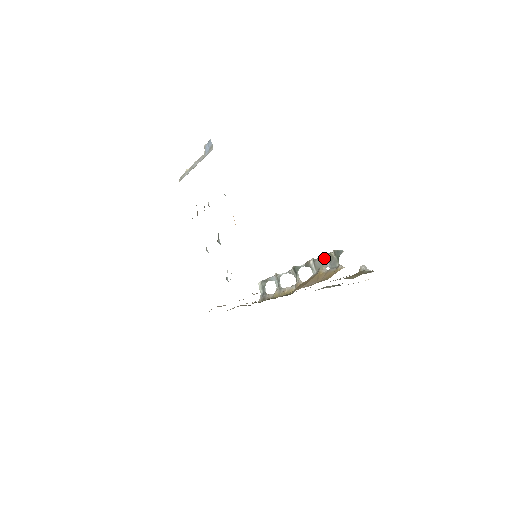
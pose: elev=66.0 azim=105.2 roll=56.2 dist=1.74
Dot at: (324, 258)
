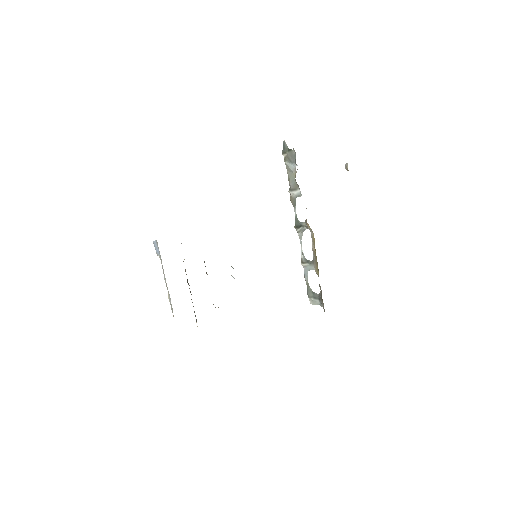
Dot at: (288, 172)
